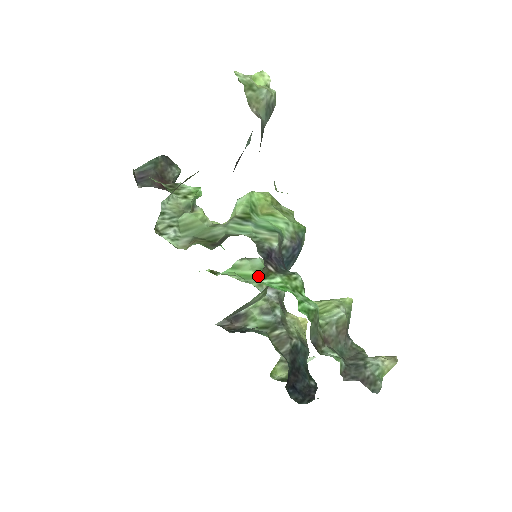
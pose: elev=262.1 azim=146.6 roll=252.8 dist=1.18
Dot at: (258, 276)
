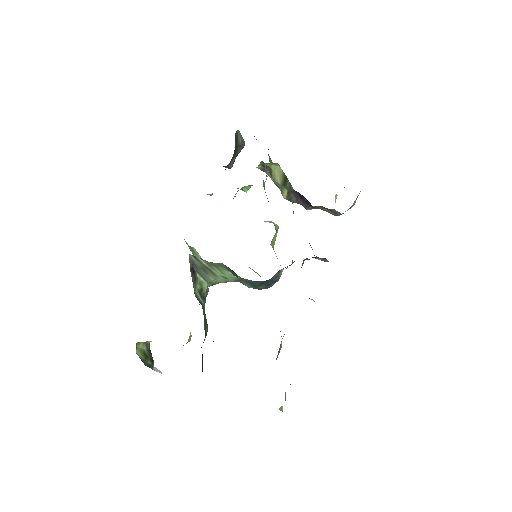
Dot at: (306, 258)
